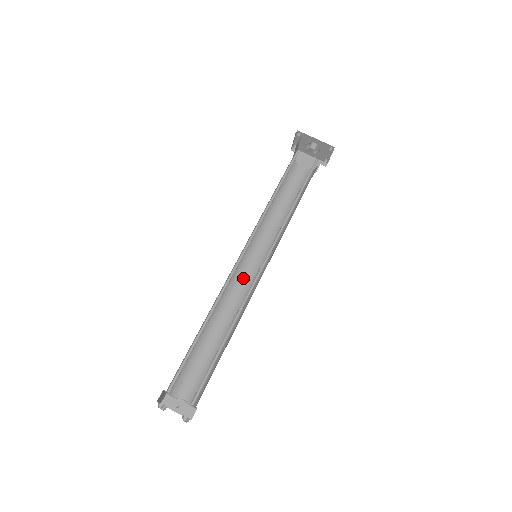
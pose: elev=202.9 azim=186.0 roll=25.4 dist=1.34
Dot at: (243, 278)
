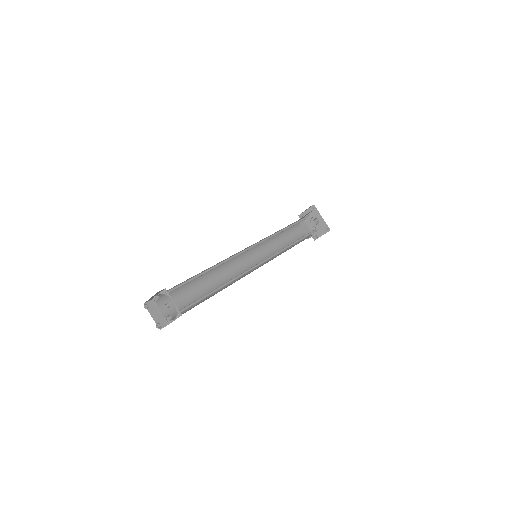
Dot at: (238, 265)
